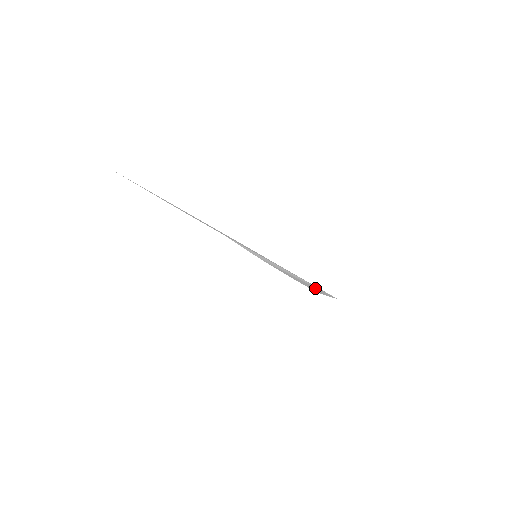
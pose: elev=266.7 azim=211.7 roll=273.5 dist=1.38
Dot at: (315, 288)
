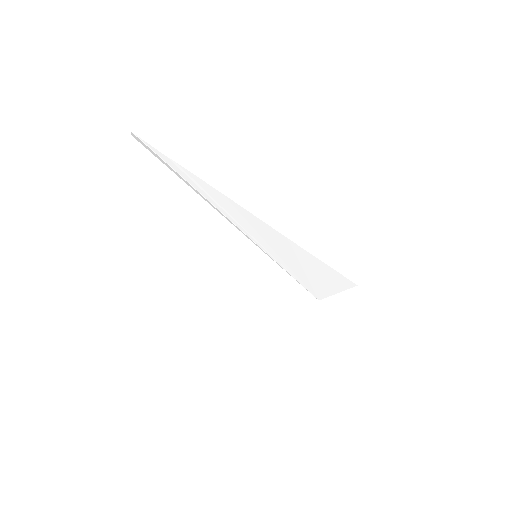
Dot at: (285, 300)
